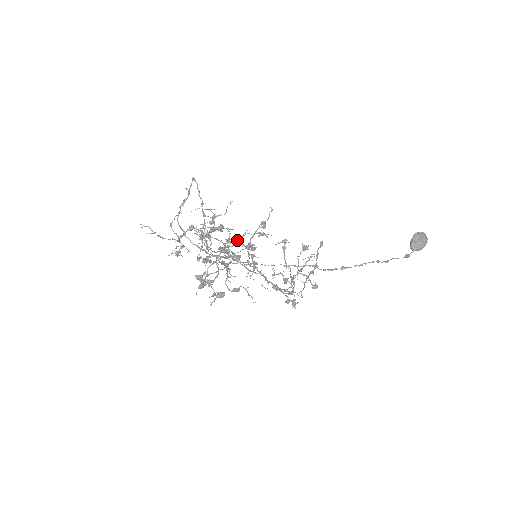
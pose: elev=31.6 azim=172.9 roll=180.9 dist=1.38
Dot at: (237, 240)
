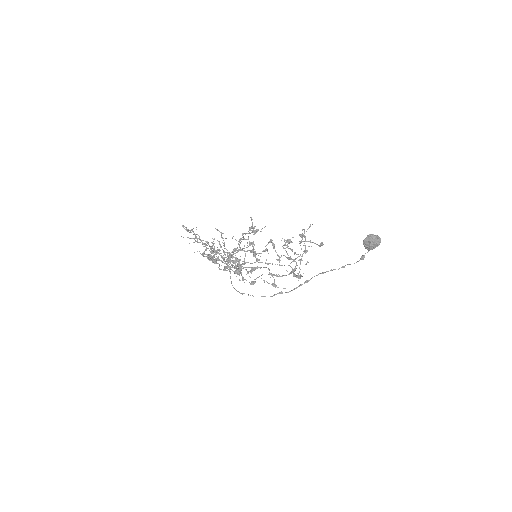
Dot at: (243, 236)
